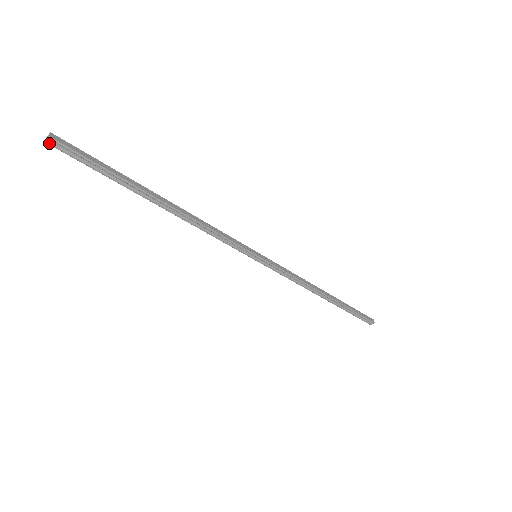
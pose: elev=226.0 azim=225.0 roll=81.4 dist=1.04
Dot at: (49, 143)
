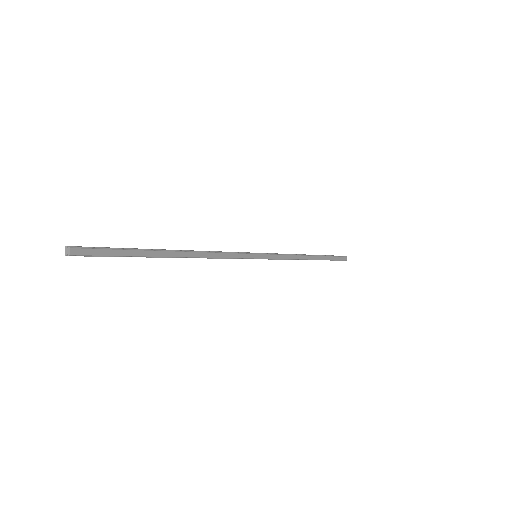
Dot at: (69, 255)
